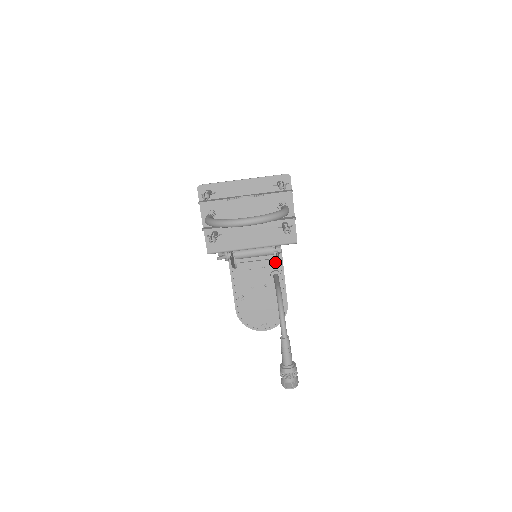
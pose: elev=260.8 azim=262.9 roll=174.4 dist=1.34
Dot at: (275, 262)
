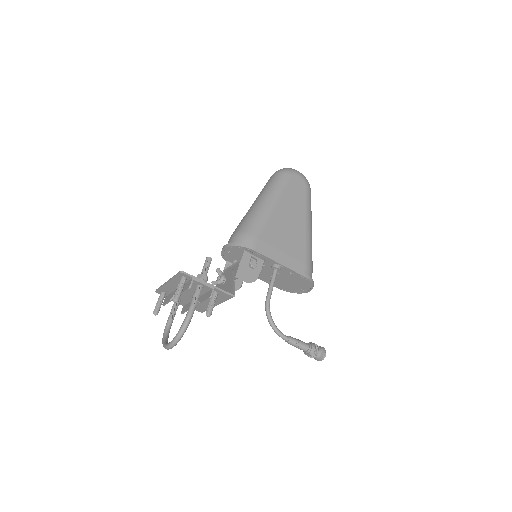
Dot at: (260, 272)
